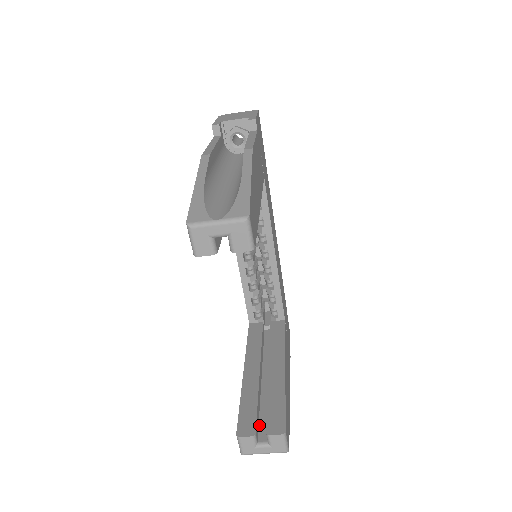
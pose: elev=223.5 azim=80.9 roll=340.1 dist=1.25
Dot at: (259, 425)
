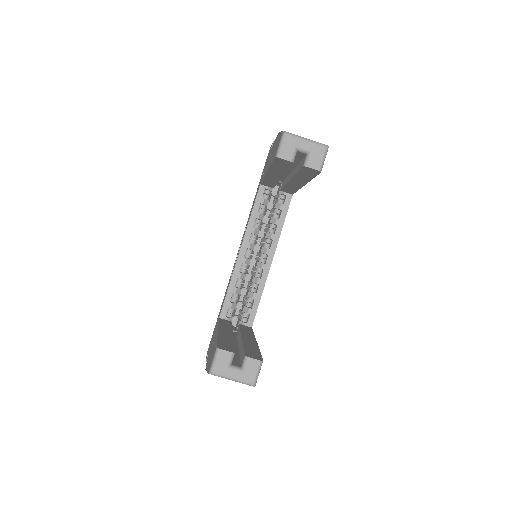
Dot at: occluded
